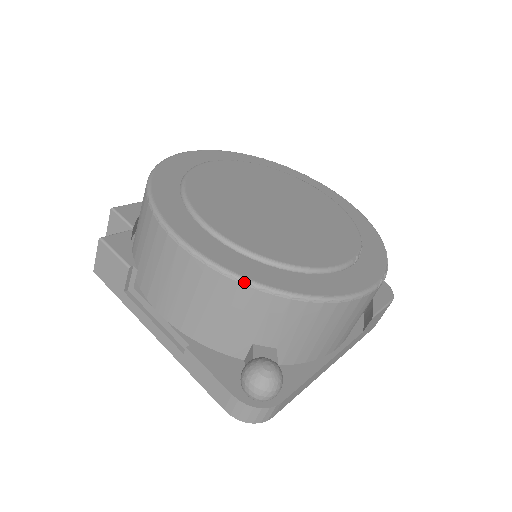
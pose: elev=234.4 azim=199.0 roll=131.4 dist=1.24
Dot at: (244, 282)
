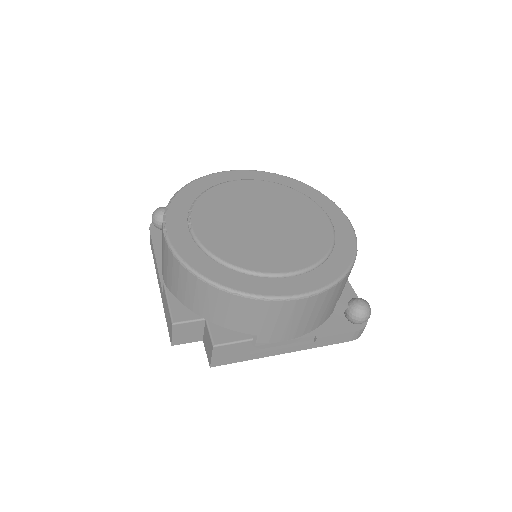
Dot at: (339, 282)
